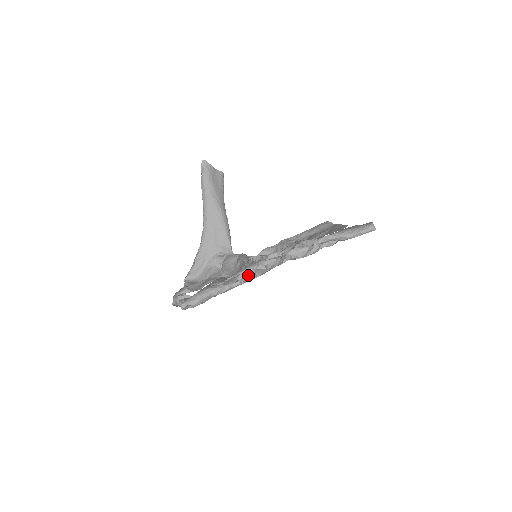
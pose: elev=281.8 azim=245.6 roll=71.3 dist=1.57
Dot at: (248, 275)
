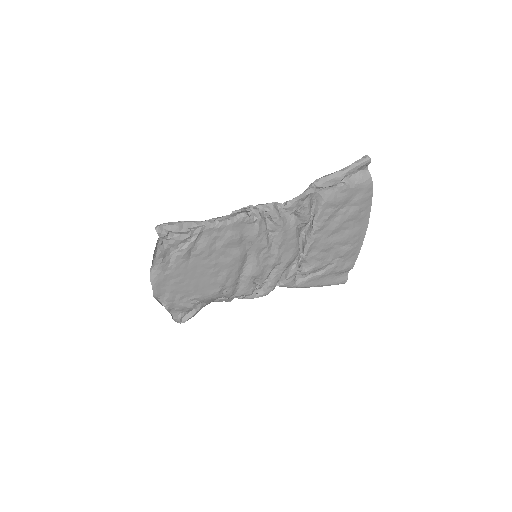
Dot at: (238, 217)
